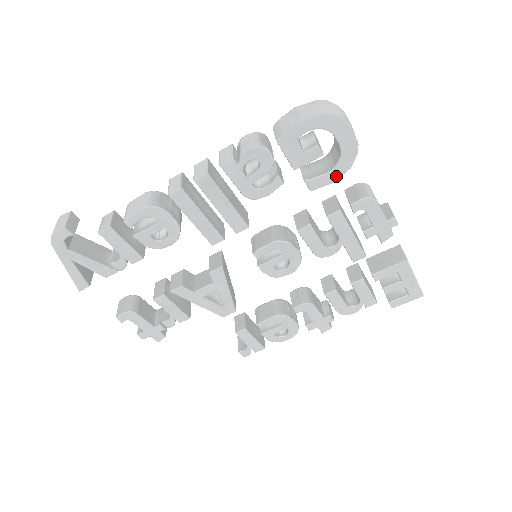
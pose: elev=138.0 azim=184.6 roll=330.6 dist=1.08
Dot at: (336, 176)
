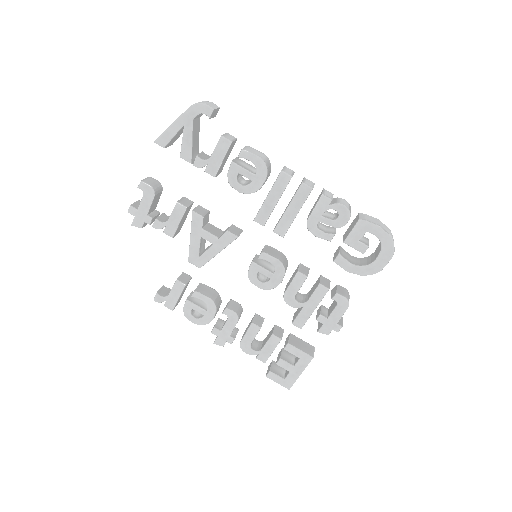
Dot at: (353, 271)
